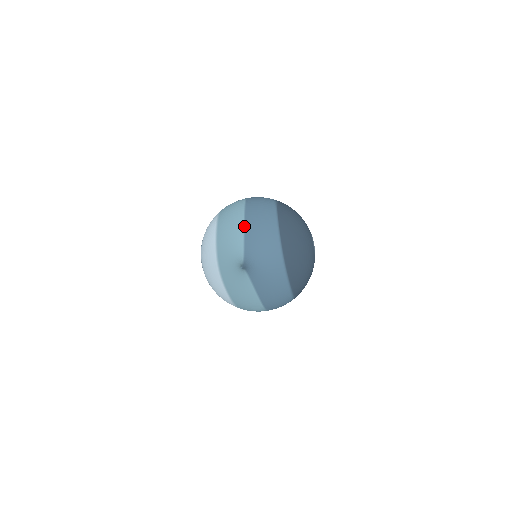
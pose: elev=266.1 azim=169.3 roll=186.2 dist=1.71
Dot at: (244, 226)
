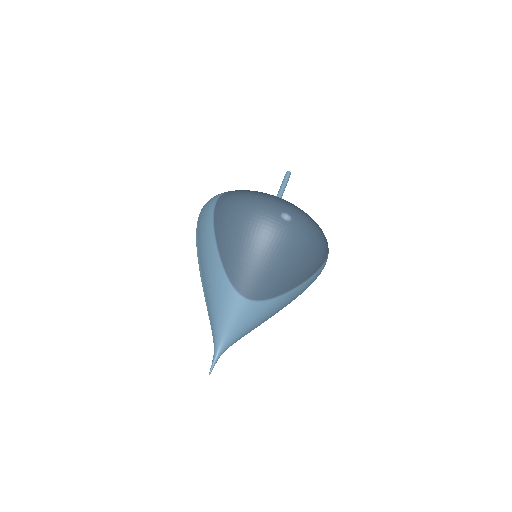
Dot at: (203, 287)
